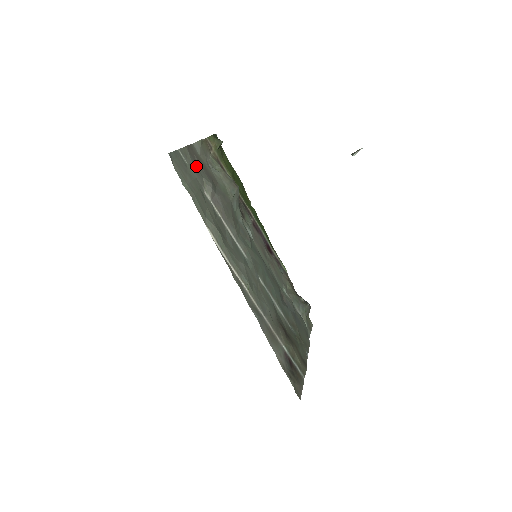
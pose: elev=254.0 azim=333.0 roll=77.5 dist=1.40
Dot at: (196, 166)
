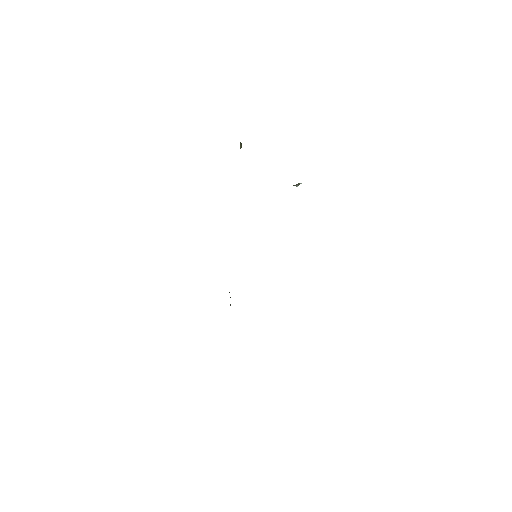
Dot at: occluded
